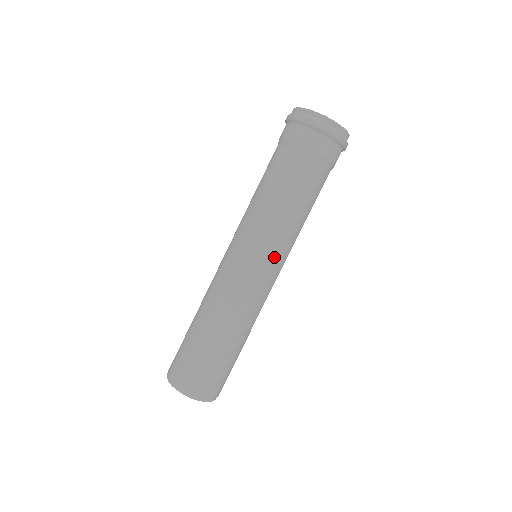
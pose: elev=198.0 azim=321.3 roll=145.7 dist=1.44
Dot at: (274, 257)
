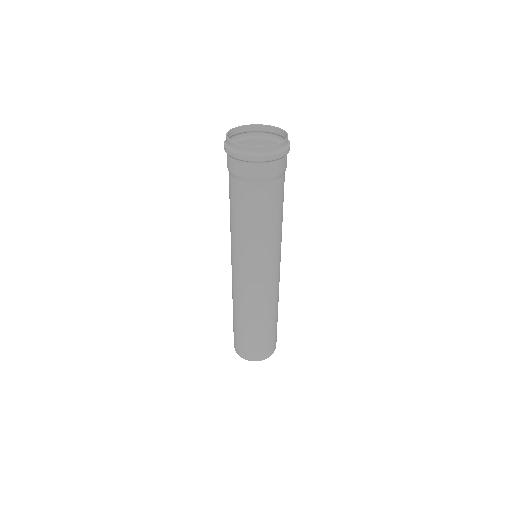
Dot at: (277, 259)
